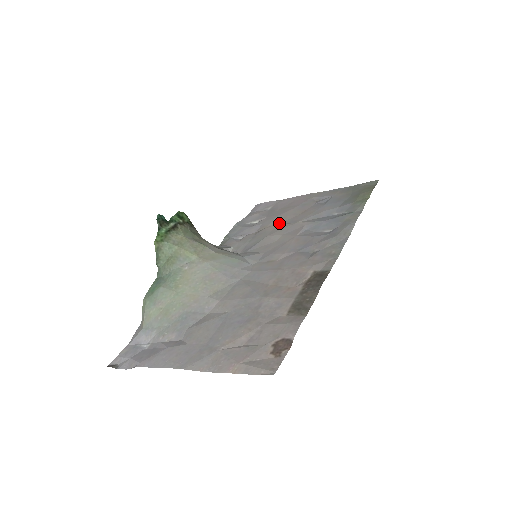
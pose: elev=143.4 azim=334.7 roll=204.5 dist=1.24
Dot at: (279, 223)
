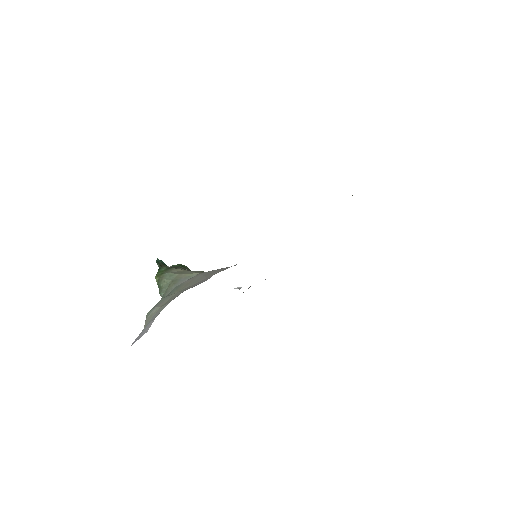
Dot at: occluded
